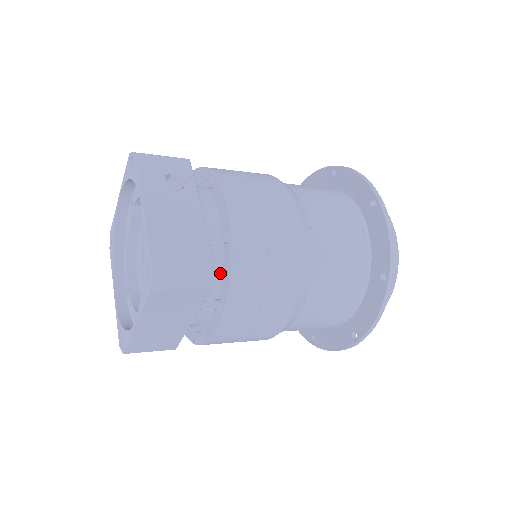
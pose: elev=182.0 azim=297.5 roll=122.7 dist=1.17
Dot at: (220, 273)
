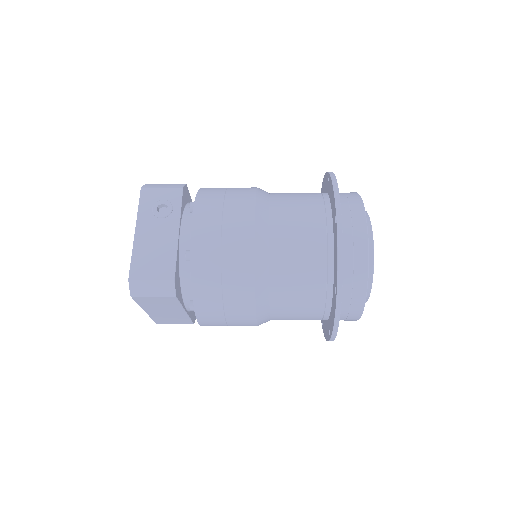
Dot at: occluded
